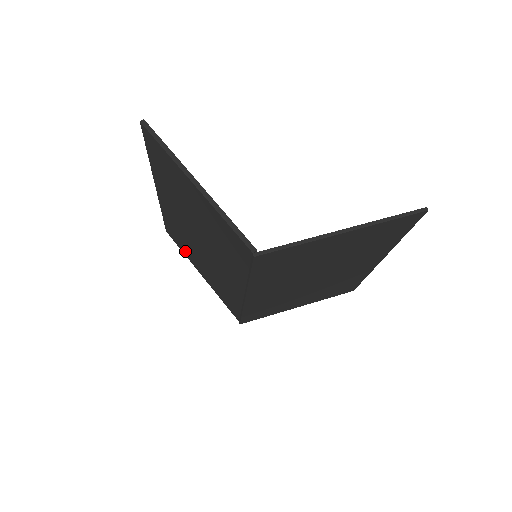
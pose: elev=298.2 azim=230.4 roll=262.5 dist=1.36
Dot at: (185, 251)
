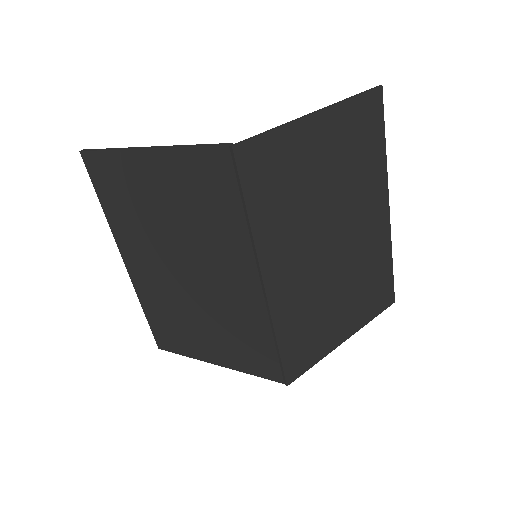
Dot at: (185, 345)
